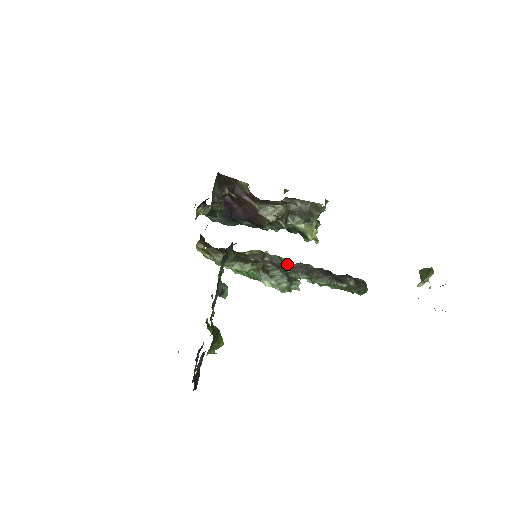
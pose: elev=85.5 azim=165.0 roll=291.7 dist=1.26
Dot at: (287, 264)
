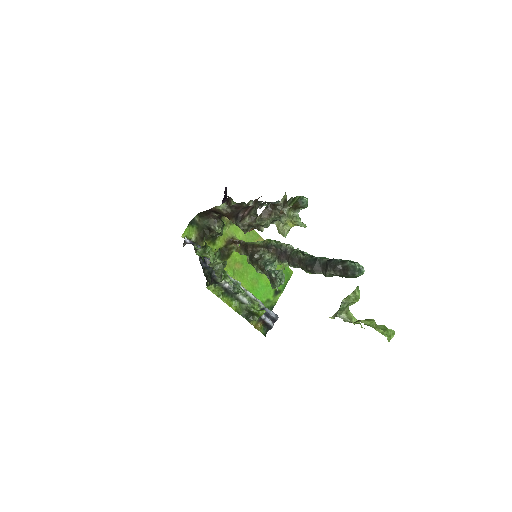
Dot at: (289, 250)
